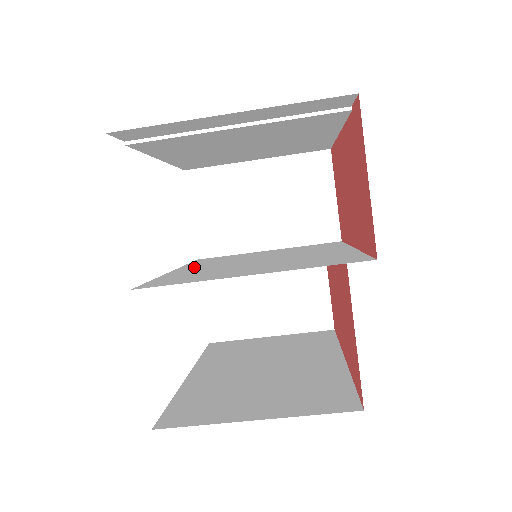
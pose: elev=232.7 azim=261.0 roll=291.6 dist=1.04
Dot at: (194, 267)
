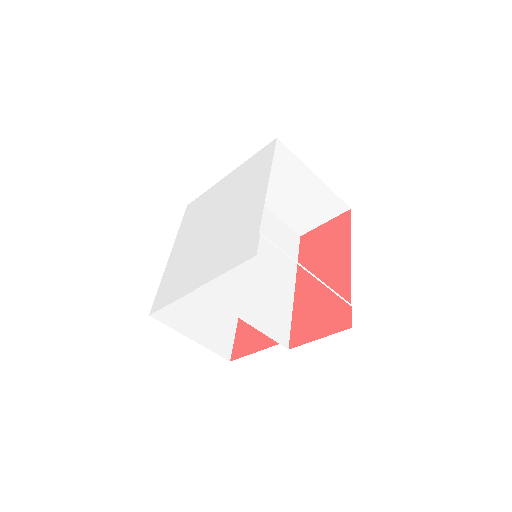
Dot at: occluded
